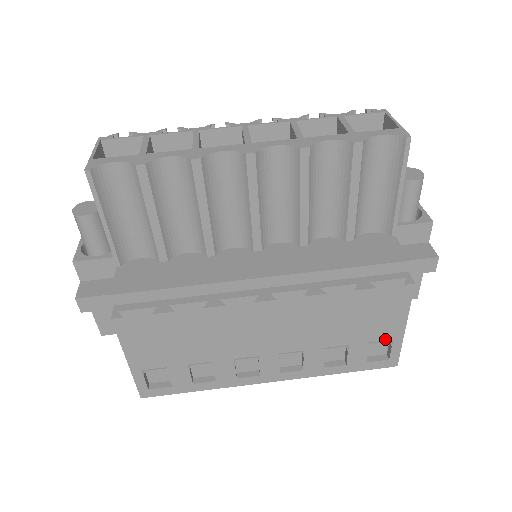
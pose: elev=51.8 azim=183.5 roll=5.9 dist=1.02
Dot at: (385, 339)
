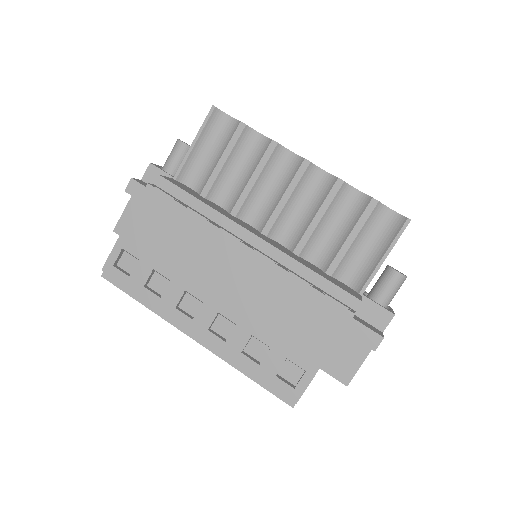
Dot at: (303, 367)
